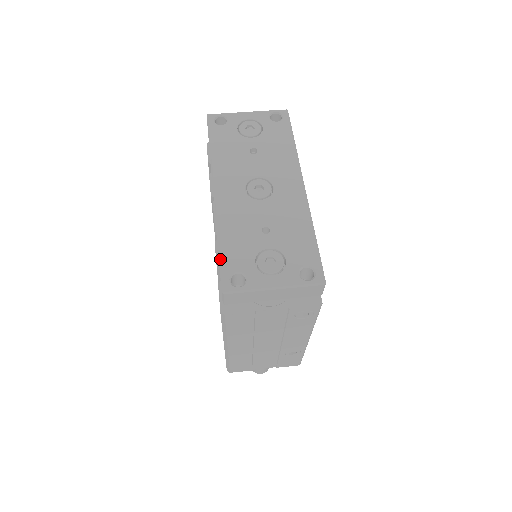
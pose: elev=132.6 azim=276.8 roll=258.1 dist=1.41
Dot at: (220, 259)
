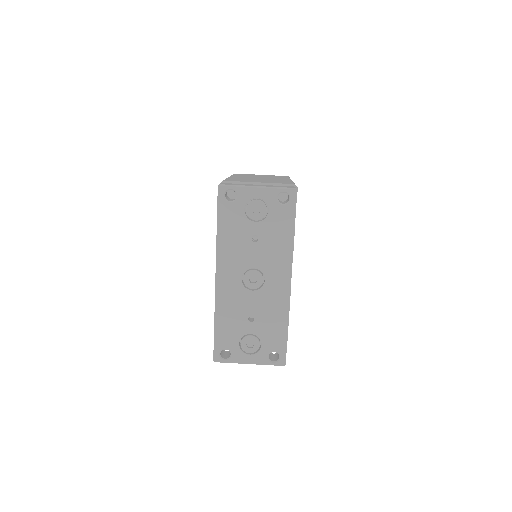
Dot at: (215, 337)
